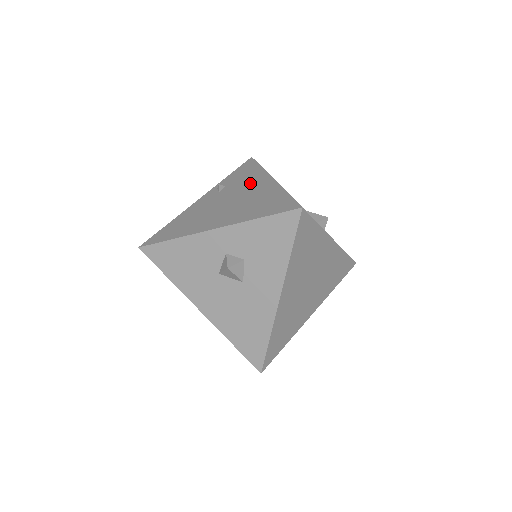
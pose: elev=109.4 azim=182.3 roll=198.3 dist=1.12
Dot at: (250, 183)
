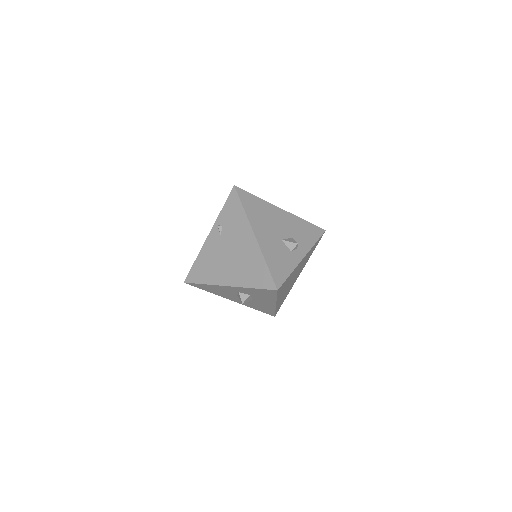
Dot at: (240, 234)
